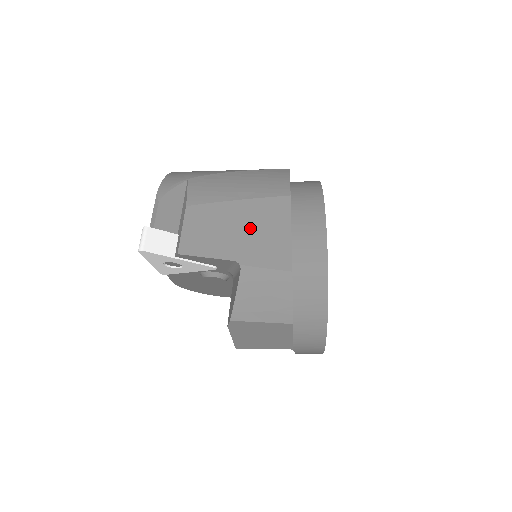
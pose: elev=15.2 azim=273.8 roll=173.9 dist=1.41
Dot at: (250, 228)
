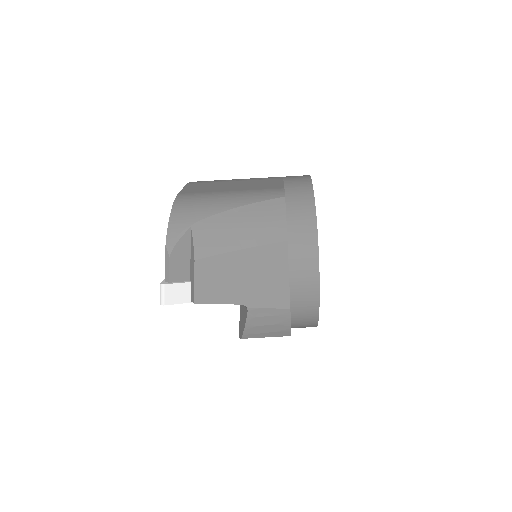
Dot at: (253, 275)
